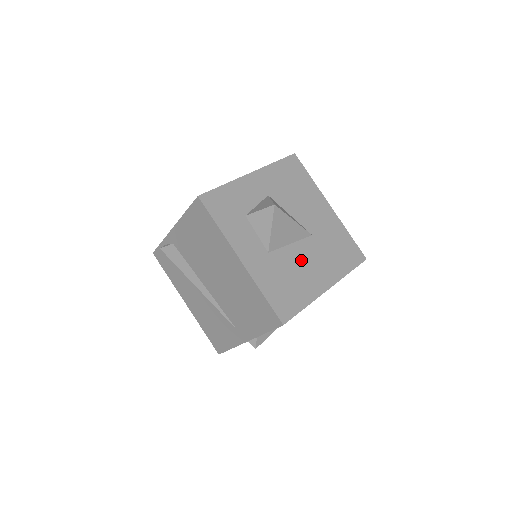
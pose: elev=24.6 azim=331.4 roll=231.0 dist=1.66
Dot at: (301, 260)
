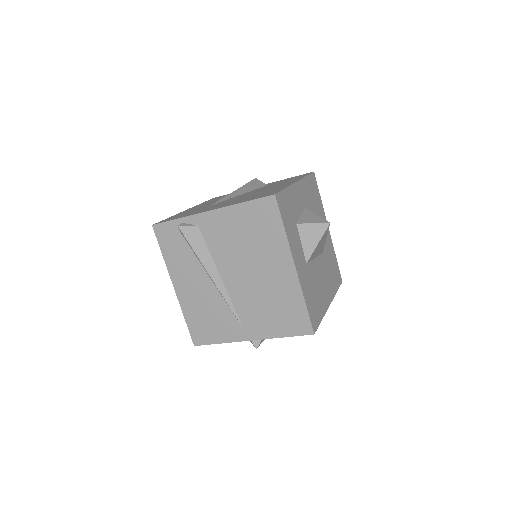
Dot at: (319, 275)
